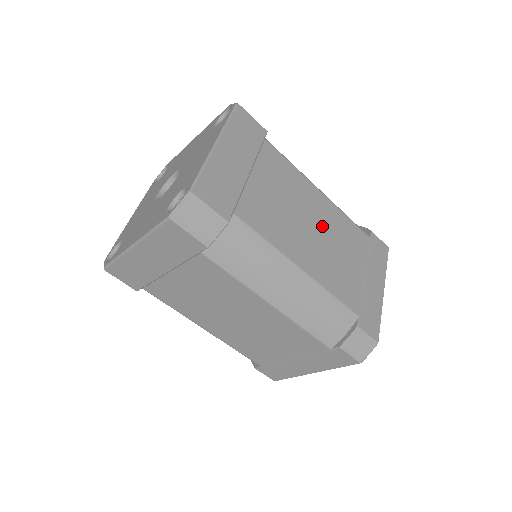
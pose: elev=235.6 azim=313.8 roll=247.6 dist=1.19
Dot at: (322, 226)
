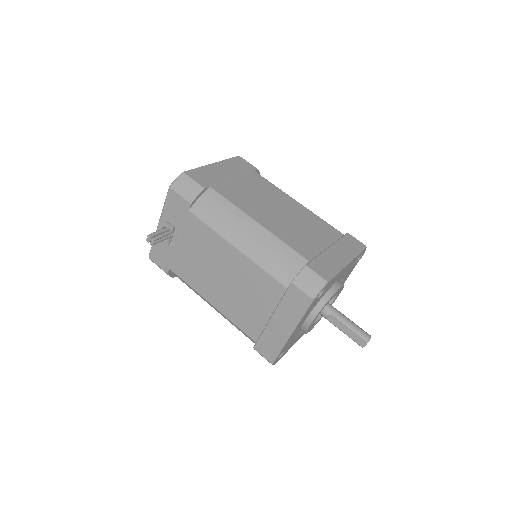
Dot at: occluded
